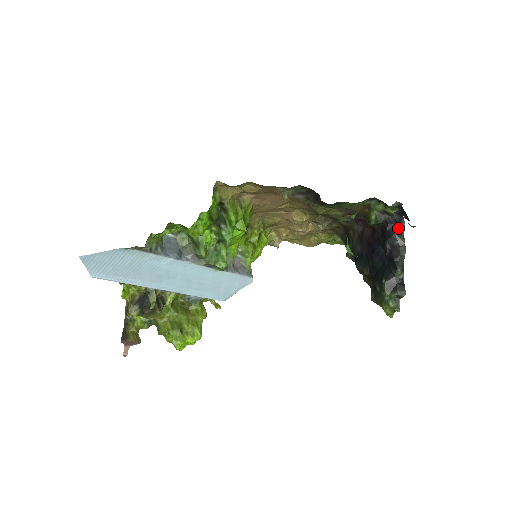
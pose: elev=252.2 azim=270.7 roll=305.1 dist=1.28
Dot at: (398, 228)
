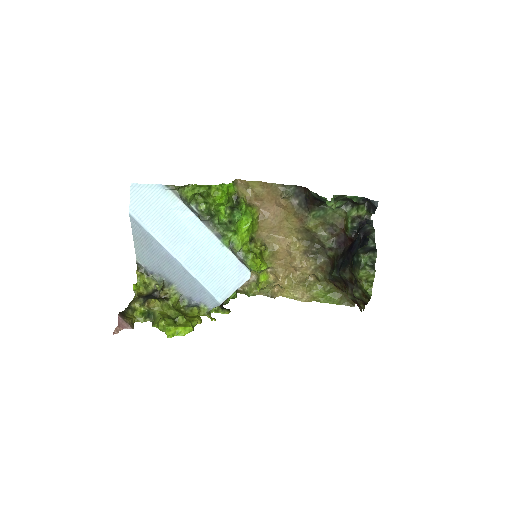
Dot at: (368, 223)
